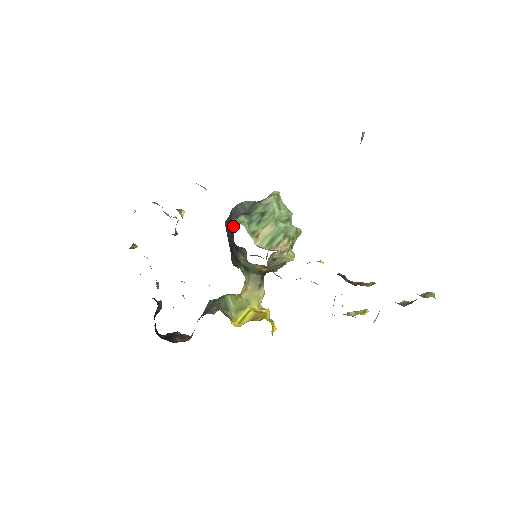
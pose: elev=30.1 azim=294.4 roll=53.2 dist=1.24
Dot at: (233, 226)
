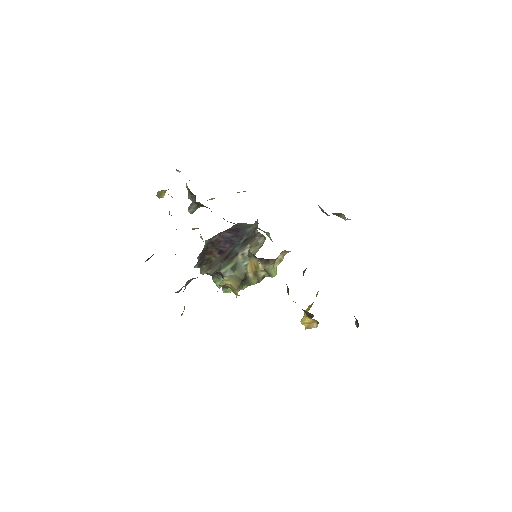
Dot at: (245, 229)
